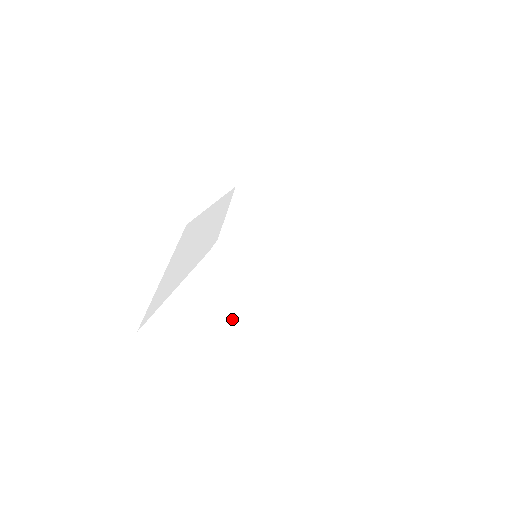
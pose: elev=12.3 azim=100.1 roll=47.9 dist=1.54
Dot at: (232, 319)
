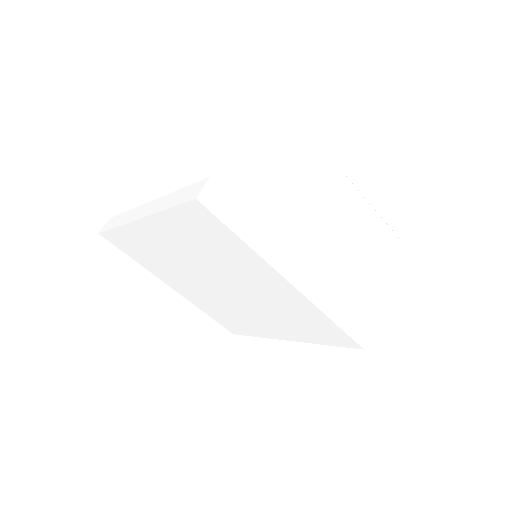
Dot at: (308, 245)
